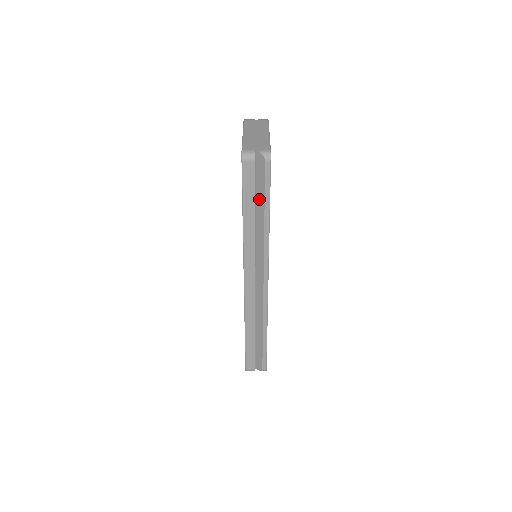
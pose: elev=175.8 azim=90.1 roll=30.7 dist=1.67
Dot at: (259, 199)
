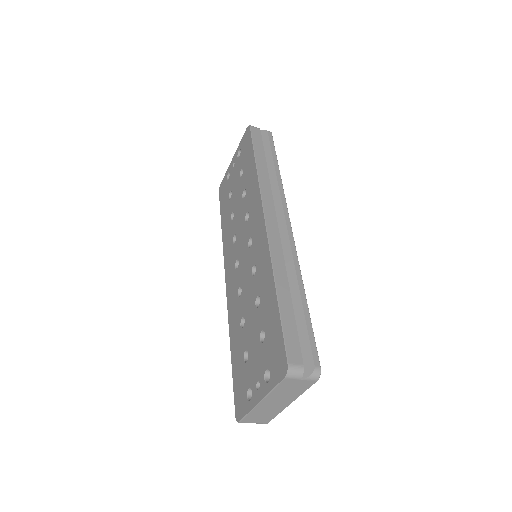
Dot at: (266, 157)
